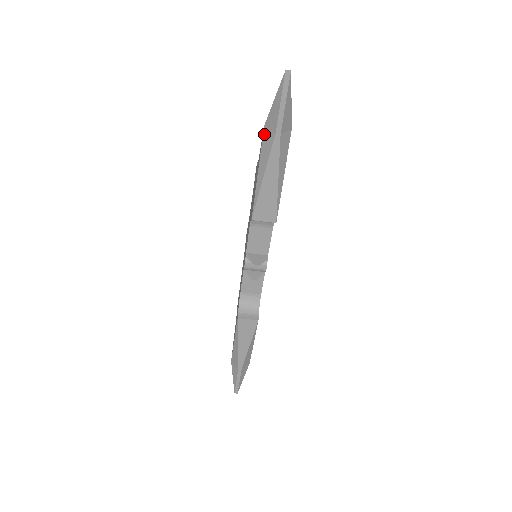
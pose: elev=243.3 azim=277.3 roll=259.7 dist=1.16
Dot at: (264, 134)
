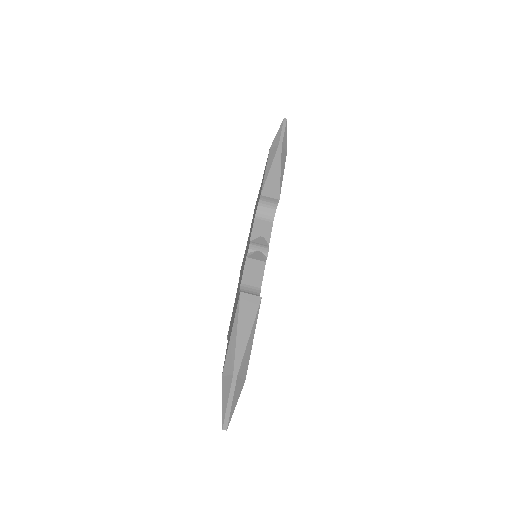
Dot at: (270, 151)
